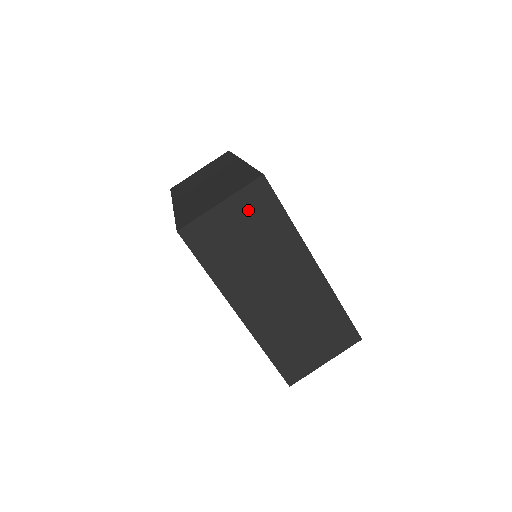
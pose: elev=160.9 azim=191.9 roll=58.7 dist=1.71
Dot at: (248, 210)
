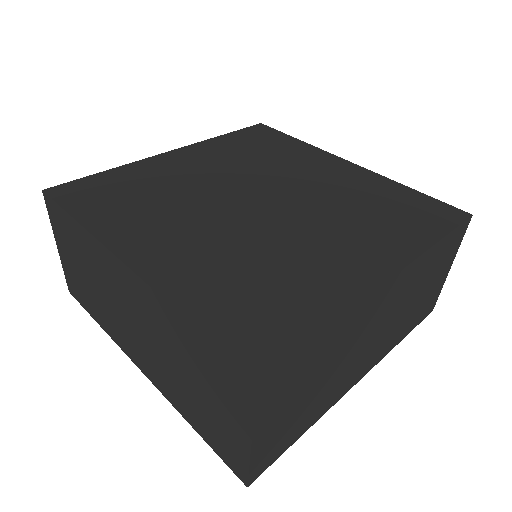
Dot at: (282, 397)
